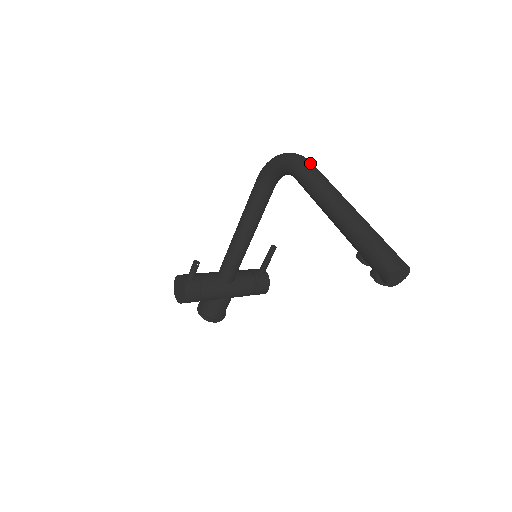
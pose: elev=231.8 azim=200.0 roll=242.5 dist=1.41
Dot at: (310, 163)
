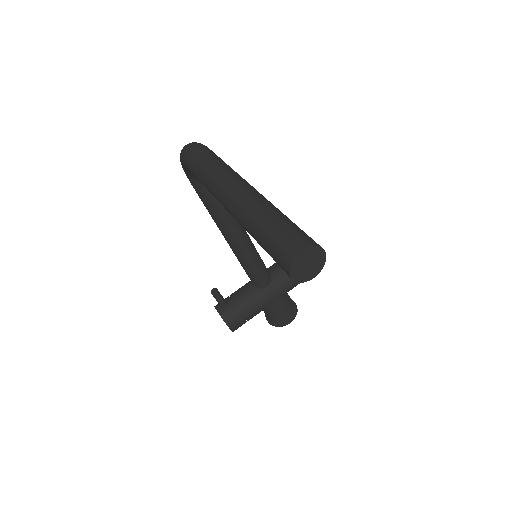
Dot at: (195, 151)
